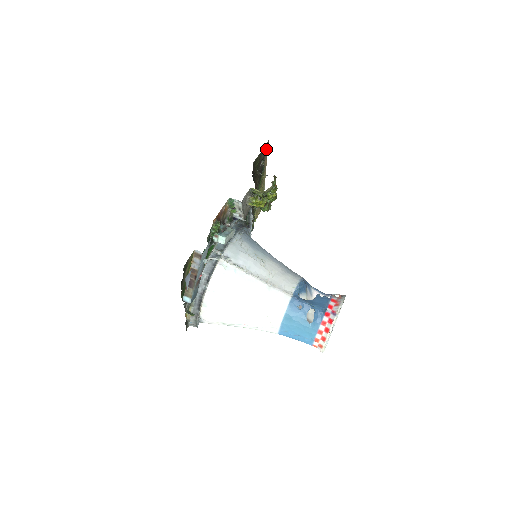
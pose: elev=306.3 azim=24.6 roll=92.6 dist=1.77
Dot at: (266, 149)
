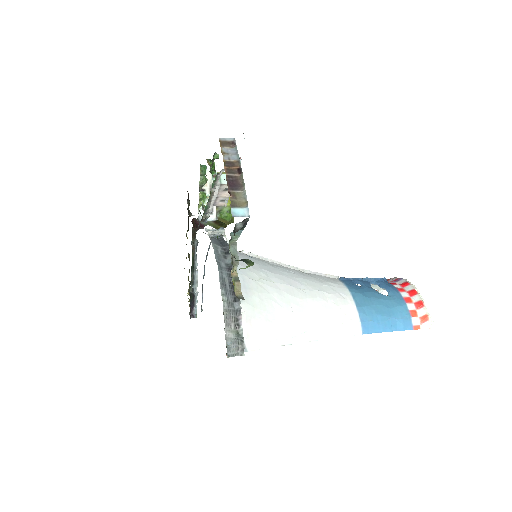
Dot at: occluded
